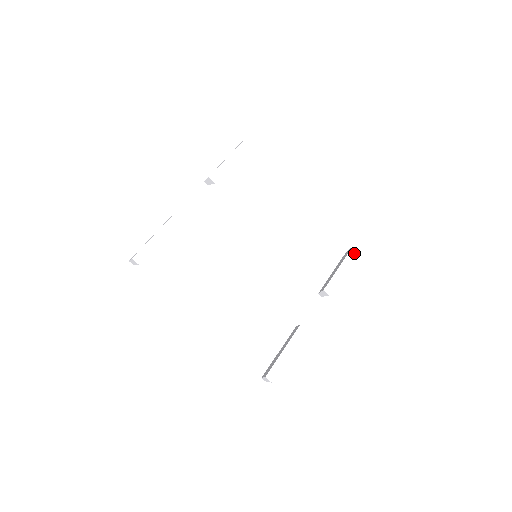
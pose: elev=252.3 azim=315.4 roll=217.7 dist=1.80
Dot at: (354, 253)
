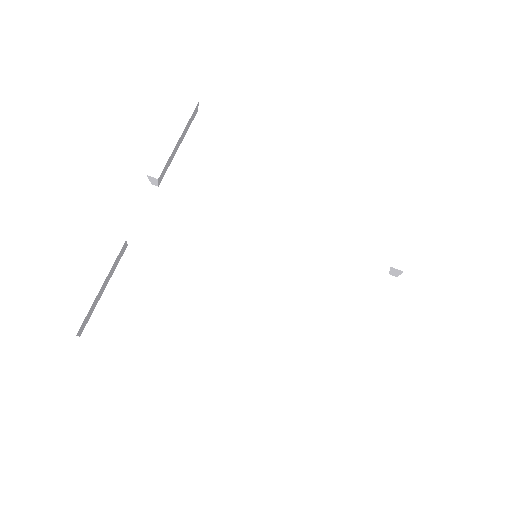
Dot at: (427, 185)
